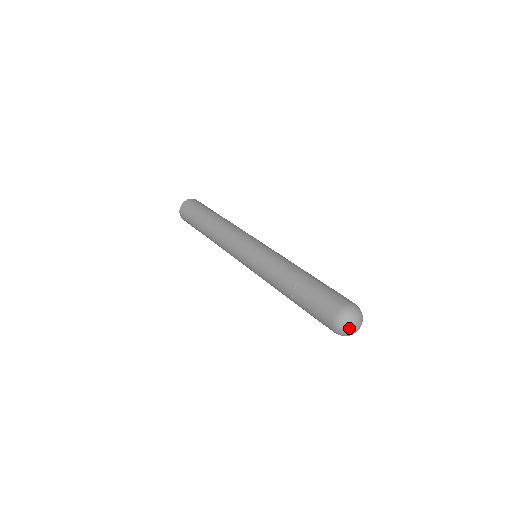
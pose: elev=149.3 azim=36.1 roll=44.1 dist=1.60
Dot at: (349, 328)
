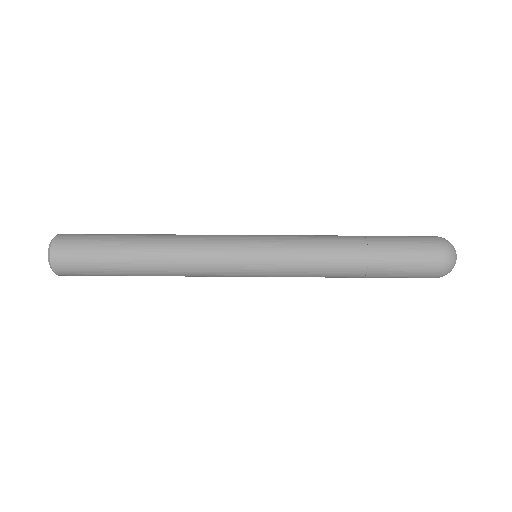
Dot at: occluded
